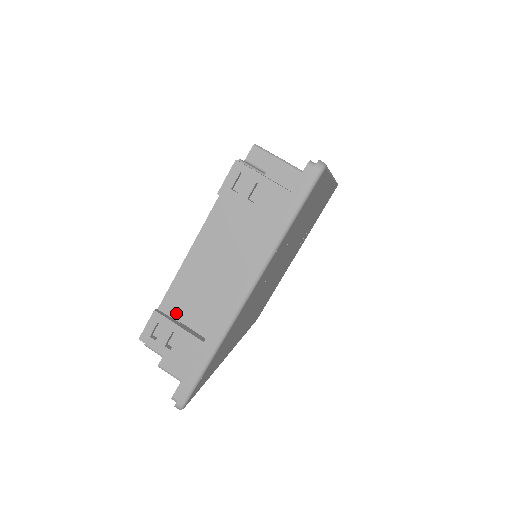
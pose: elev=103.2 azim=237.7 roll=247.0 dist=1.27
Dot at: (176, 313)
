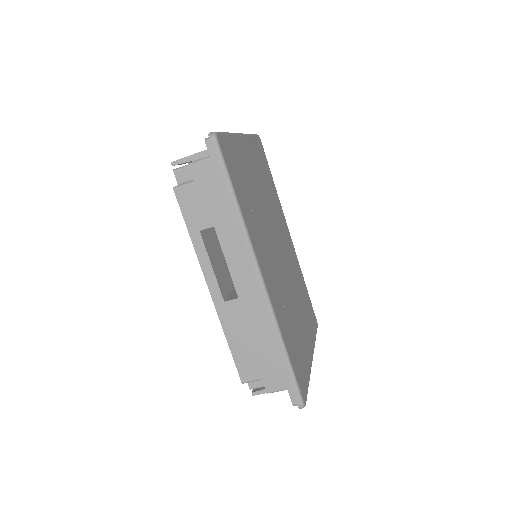
Dot at: occluded
